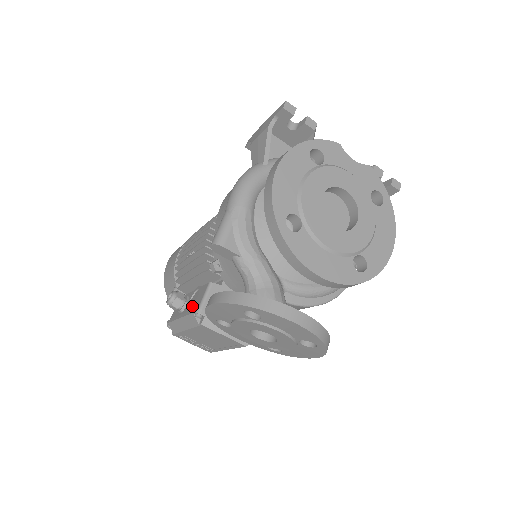
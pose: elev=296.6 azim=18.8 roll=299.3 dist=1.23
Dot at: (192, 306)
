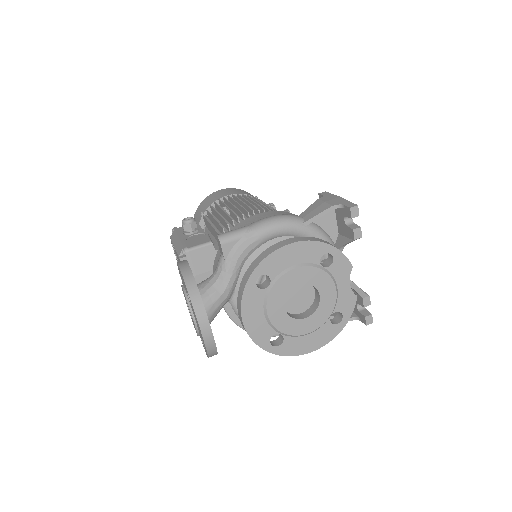
Dot at: (190, 241)
